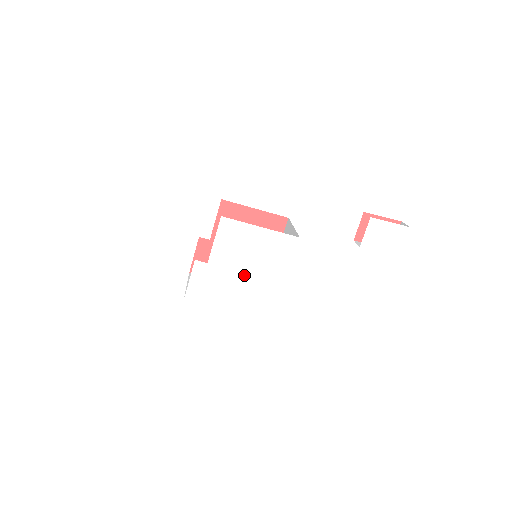
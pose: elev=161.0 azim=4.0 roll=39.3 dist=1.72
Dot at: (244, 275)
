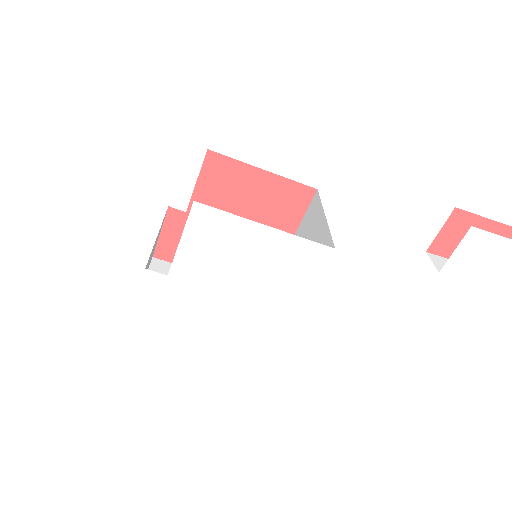
Dot at: (230, 298)
